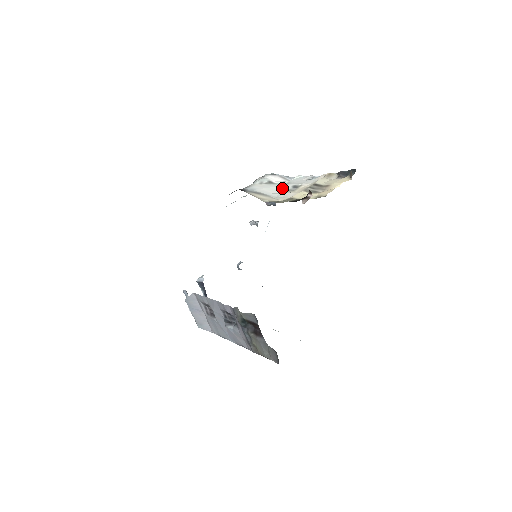
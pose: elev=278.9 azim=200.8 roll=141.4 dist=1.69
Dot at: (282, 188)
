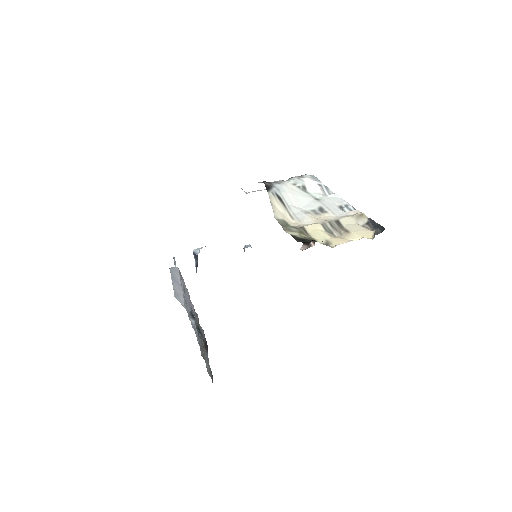
Dot at: (309, 203)
